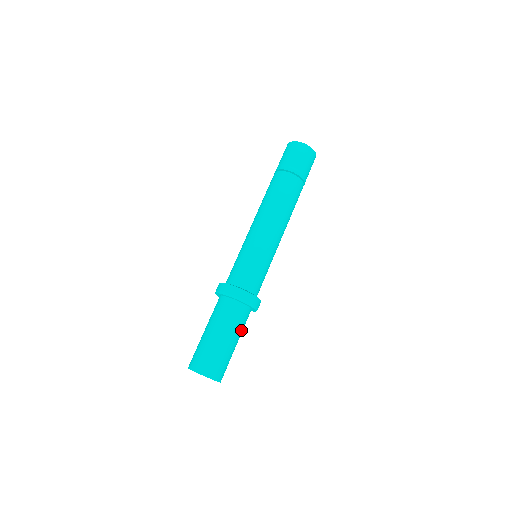
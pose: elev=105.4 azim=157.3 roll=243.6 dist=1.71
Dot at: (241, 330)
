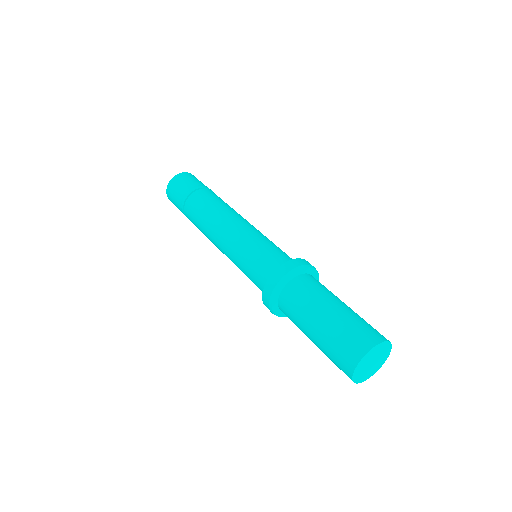
Dot at: occluded
